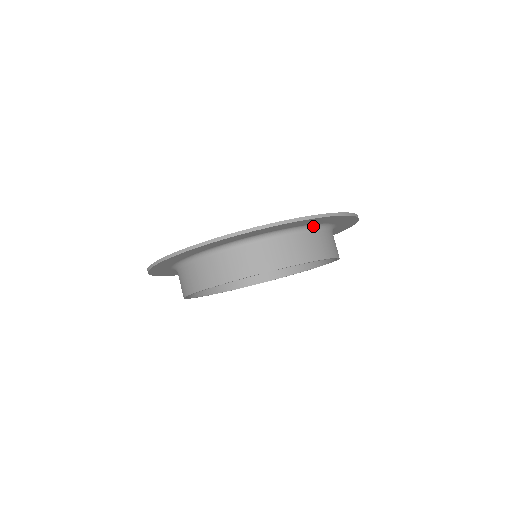
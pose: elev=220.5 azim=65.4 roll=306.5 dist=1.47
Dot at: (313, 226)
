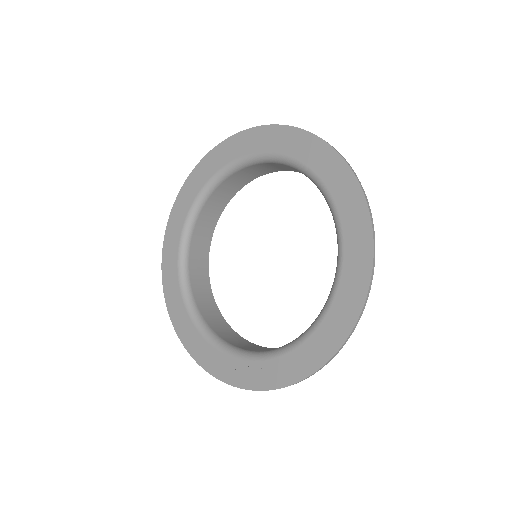
Dot at: (327, 309)
